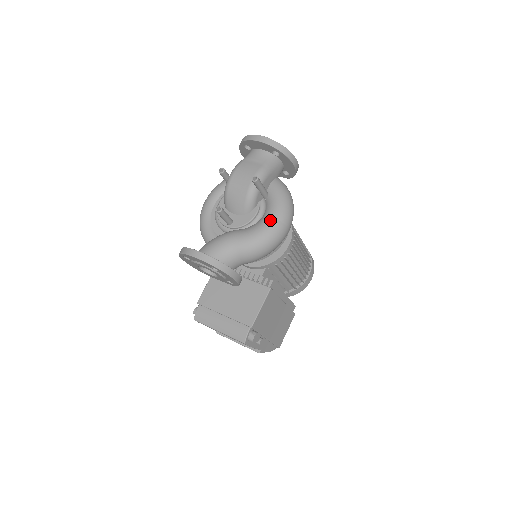
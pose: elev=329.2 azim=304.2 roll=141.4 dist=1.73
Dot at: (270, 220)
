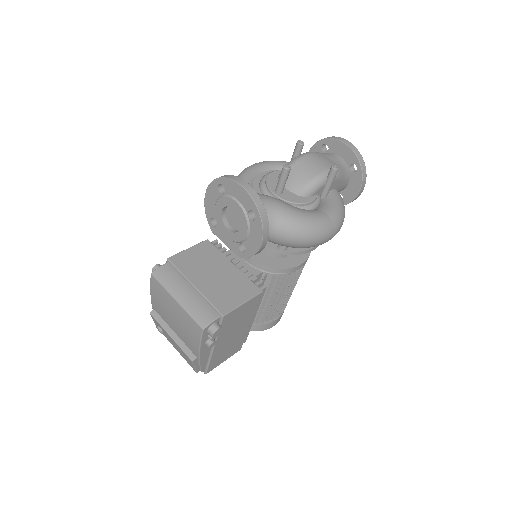
Dot at: (324, 214)
